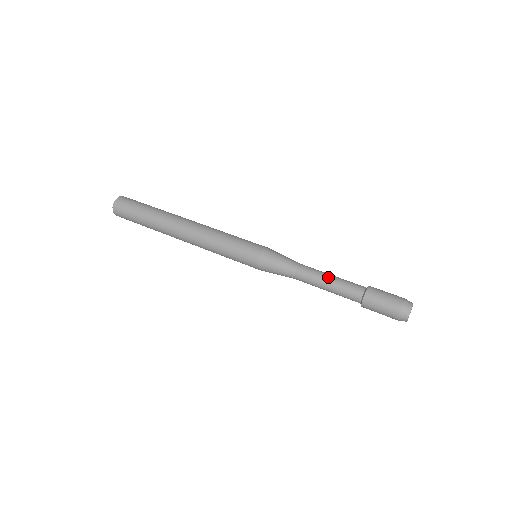
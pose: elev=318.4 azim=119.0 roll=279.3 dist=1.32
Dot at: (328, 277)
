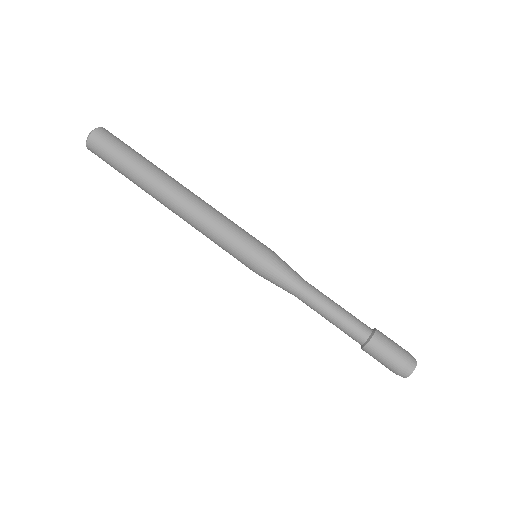
Dot at: (329, 314)
